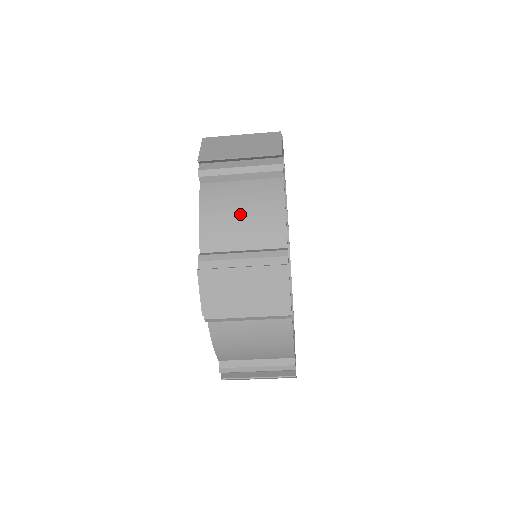
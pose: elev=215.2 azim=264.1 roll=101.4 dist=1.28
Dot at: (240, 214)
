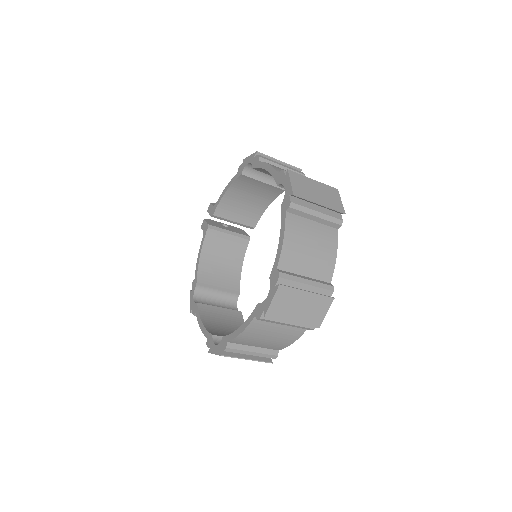
Dot at: (267, 338)
